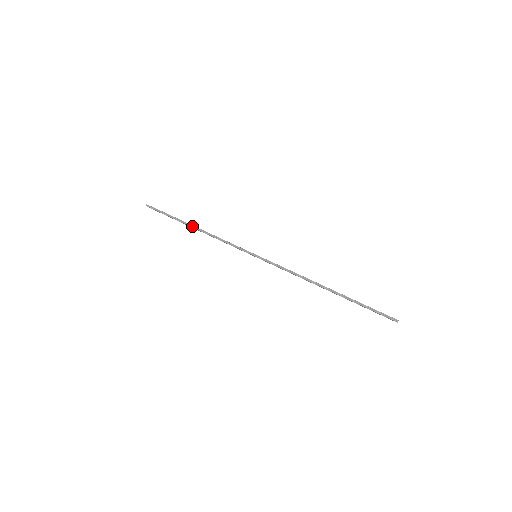
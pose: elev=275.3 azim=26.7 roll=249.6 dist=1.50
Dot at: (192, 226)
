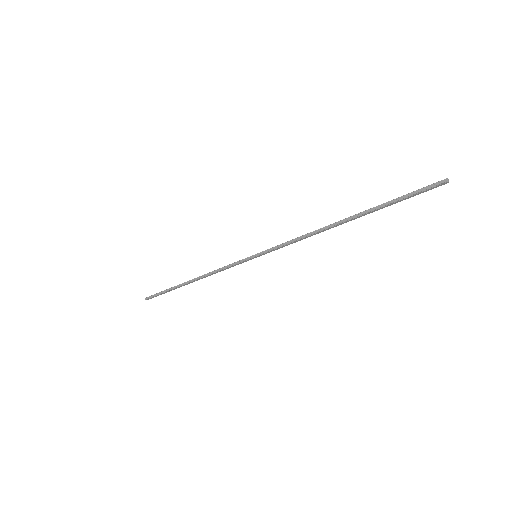
Dot at: (188, 282)
